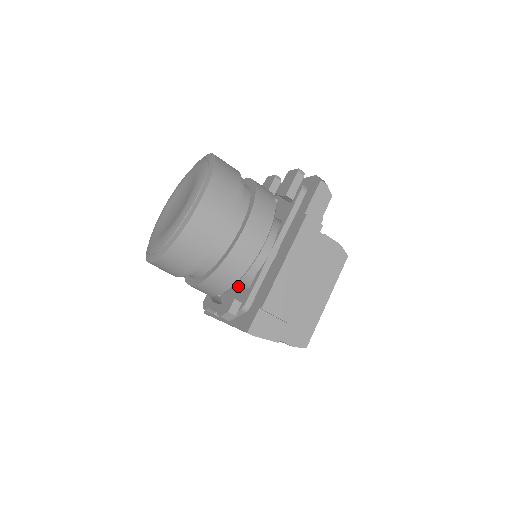
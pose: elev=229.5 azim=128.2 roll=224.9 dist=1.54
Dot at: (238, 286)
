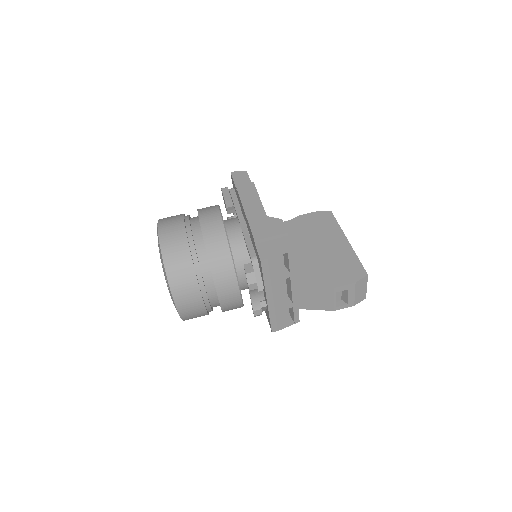
Dot at: occluded
